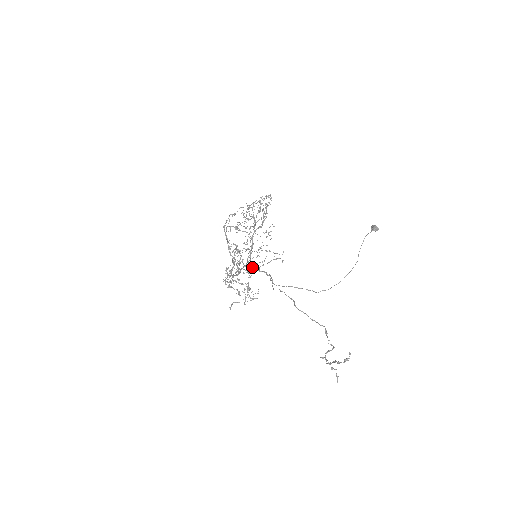
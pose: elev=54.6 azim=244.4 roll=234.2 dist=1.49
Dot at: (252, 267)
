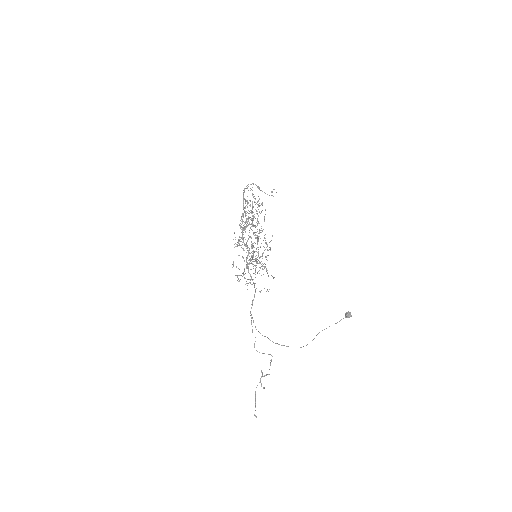
Dot at: (248, 268)
